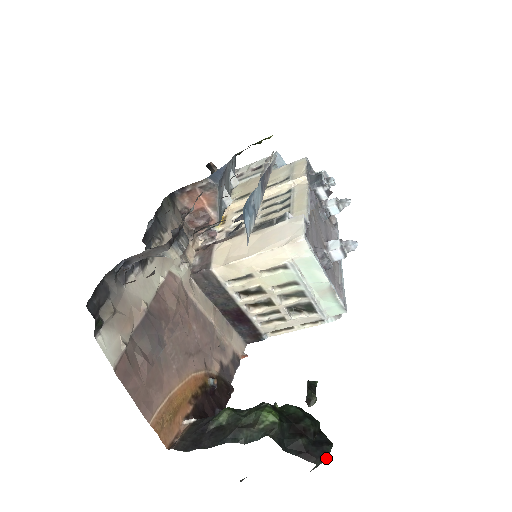
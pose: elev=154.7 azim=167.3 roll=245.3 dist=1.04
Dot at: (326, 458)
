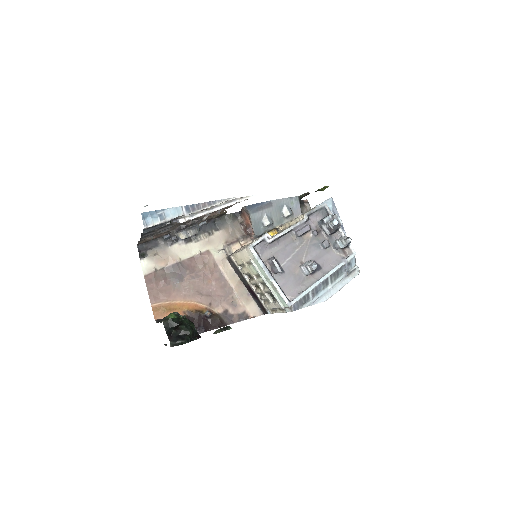
Dot at: (176, 343)
